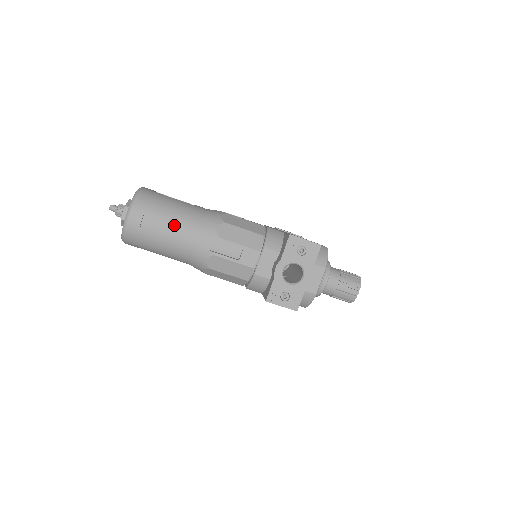
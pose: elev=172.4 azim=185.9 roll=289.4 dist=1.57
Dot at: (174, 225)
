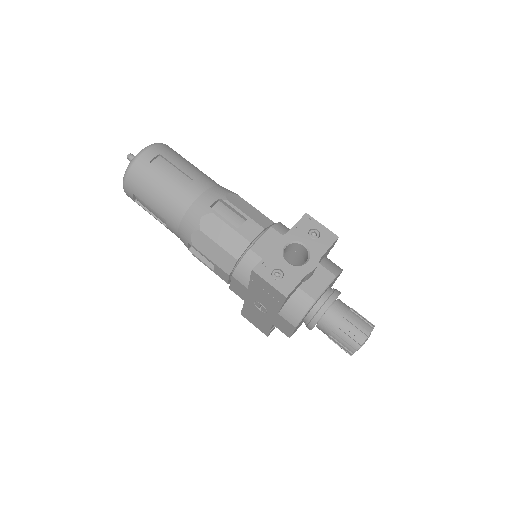
Dot at: (185, 175)
